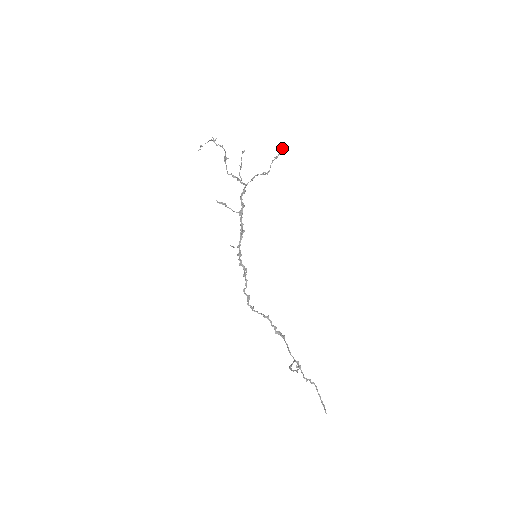
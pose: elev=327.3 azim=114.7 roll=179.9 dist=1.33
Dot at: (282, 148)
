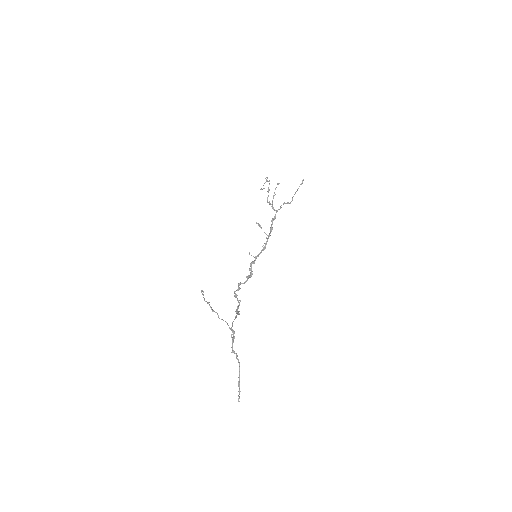
Dot at: (302, 182)
